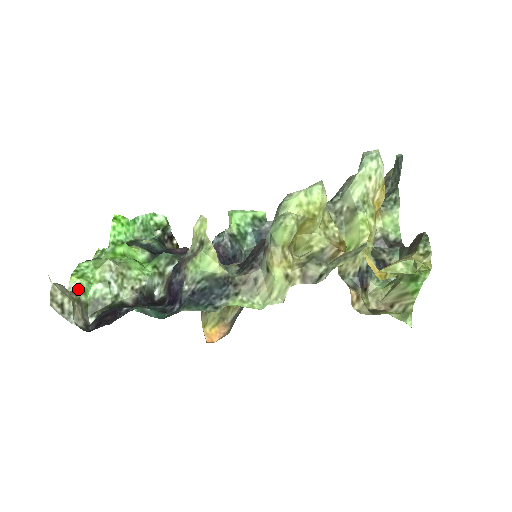
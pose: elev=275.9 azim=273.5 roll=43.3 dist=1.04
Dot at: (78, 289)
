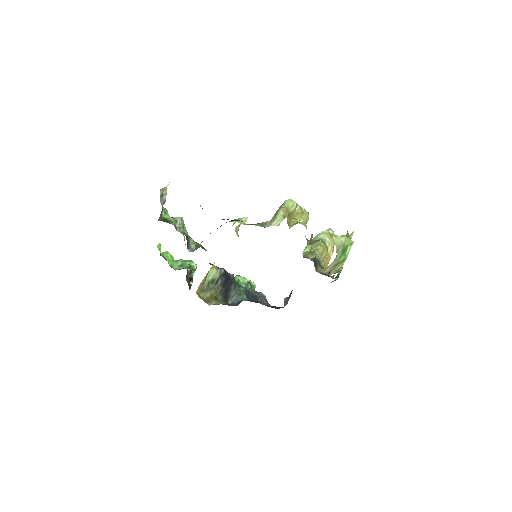
Dot at: (164, 209)
